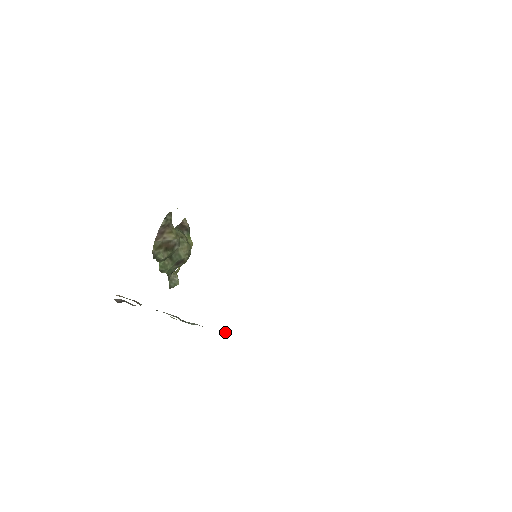
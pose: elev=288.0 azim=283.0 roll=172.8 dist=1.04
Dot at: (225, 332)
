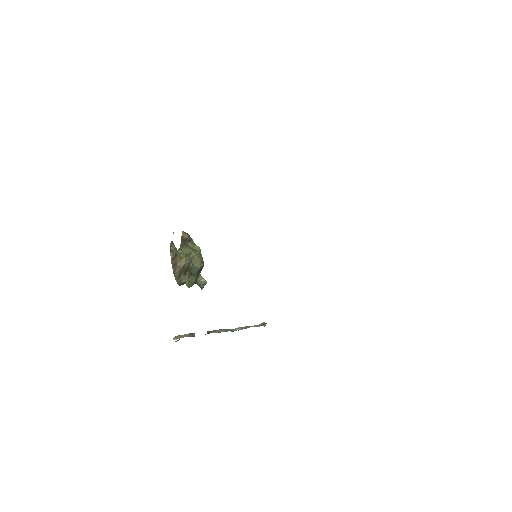
Dot at: (264, 323)
